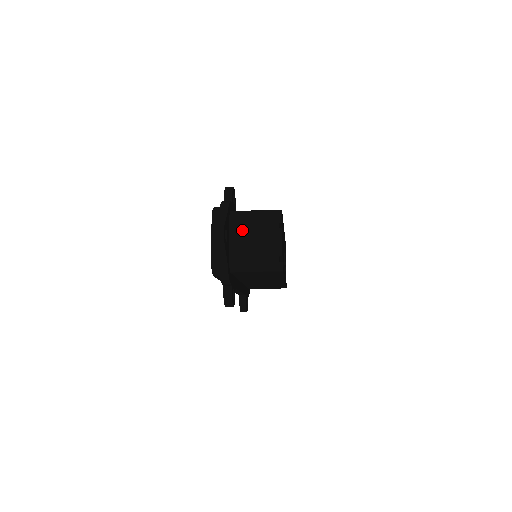
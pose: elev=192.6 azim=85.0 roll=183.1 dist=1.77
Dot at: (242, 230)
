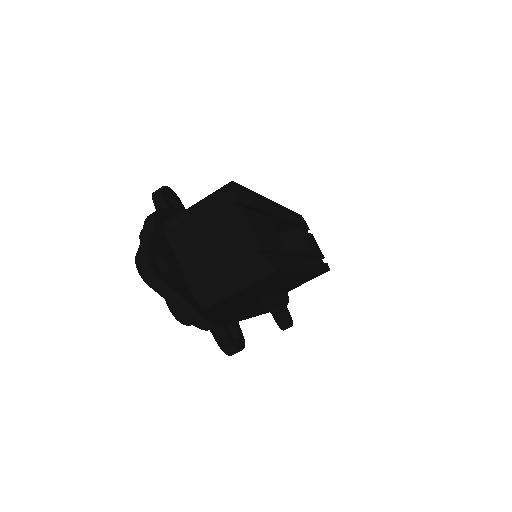
Dot at: (189, 242)
